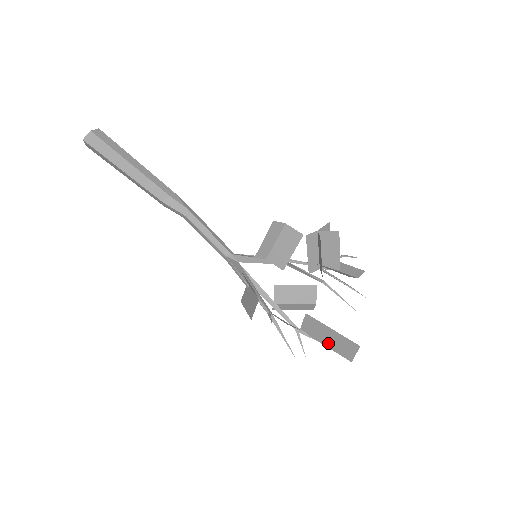
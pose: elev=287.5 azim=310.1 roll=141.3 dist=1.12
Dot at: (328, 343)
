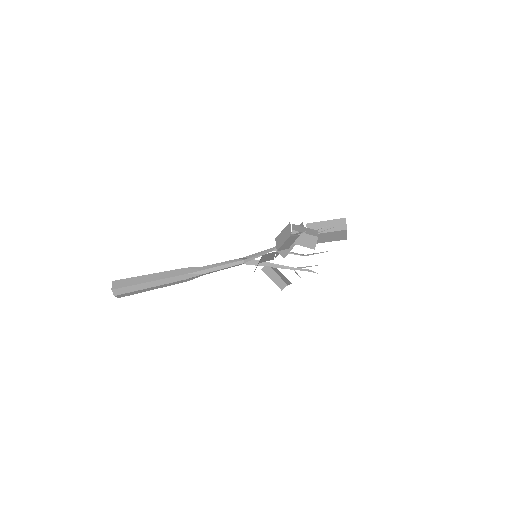
Dot at: (328, 235)
